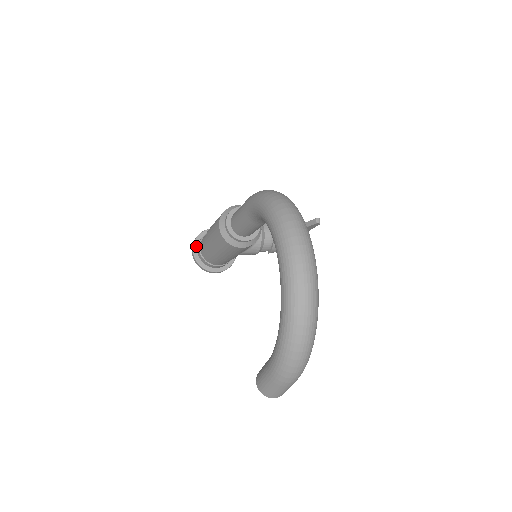
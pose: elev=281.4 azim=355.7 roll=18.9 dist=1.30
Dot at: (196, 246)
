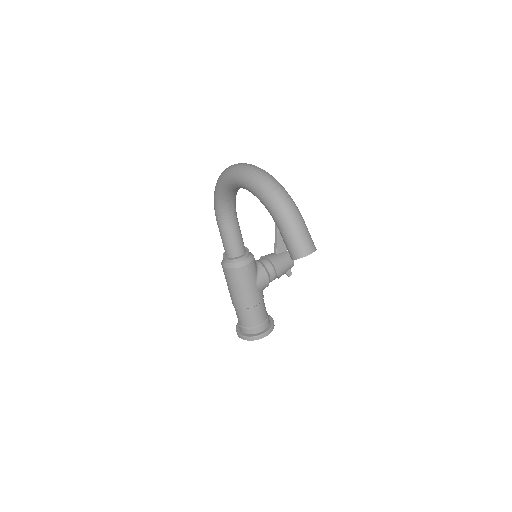
Dot at: (239, 331)
